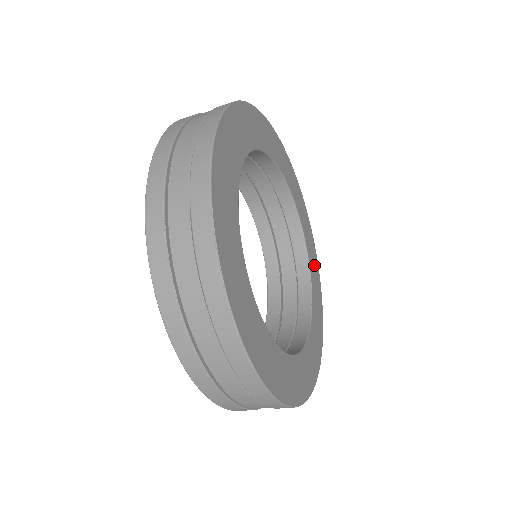
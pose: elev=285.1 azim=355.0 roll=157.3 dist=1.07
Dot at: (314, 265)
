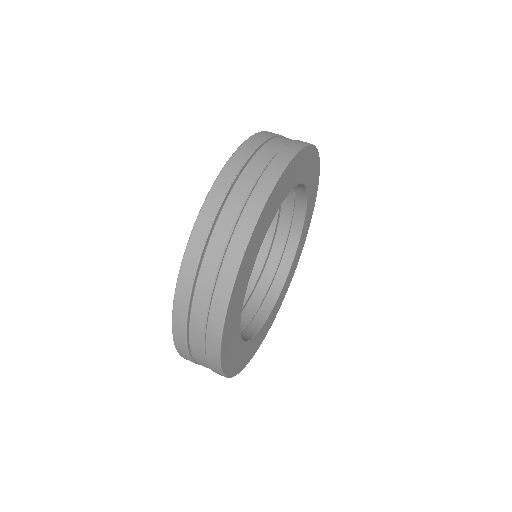
Dot at: (270, 322)
